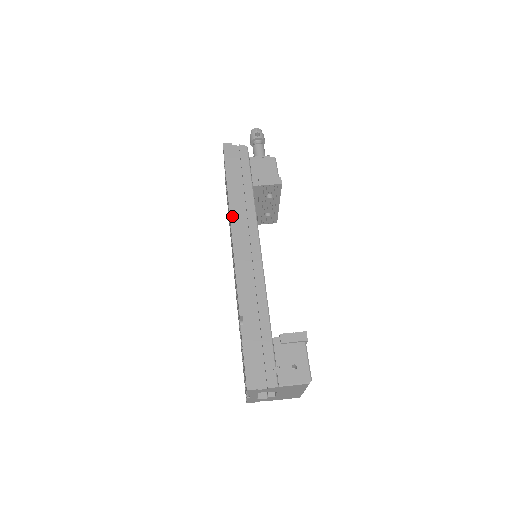
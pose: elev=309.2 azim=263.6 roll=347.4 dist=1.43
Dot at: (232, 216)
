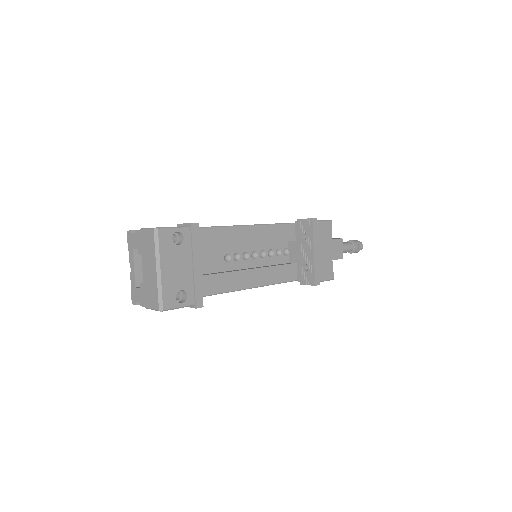
Dot at: occluded
